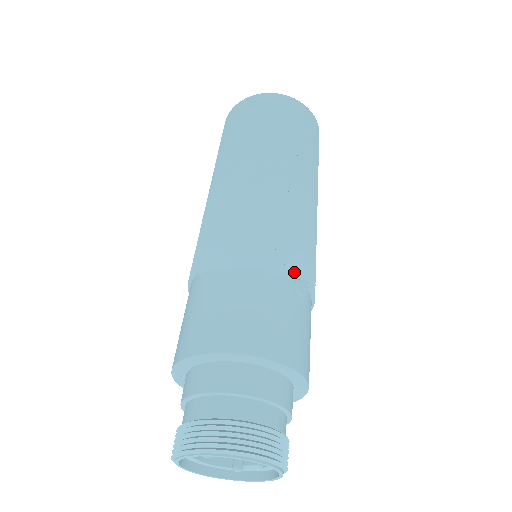
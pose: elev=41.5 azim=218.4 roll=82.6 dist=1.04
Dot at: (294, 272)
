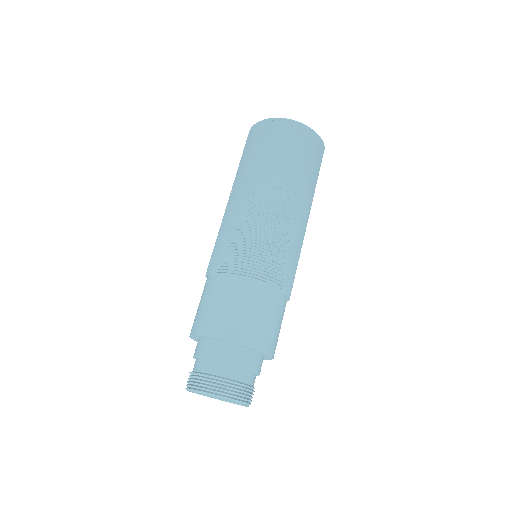
Dot at: (267, 280)
